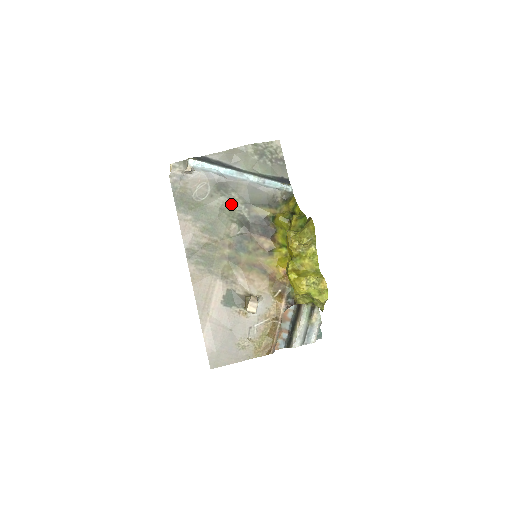
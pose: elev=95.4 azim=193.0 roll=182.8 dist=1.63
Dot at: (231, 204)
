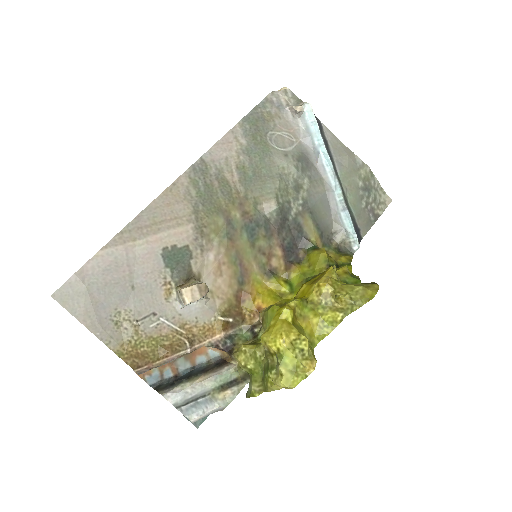
Dot at: (294, 184)
